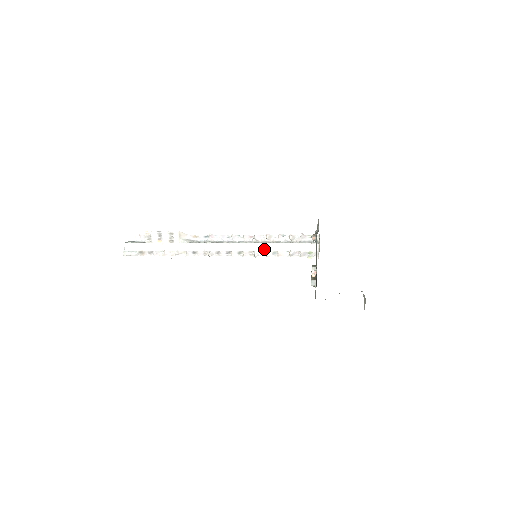
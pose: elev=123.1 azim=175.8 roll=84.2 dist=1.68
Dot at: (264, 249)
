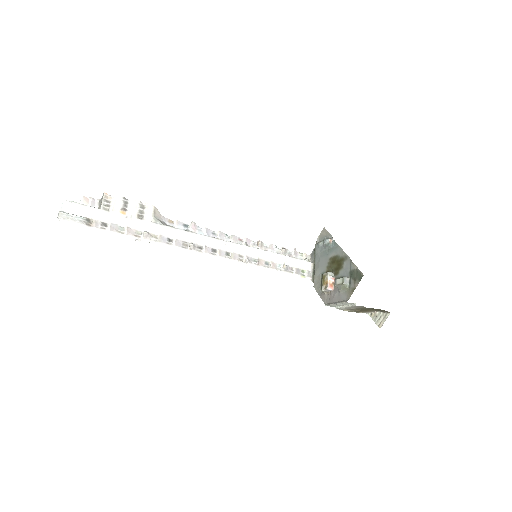
Dot at: (256, 256)
